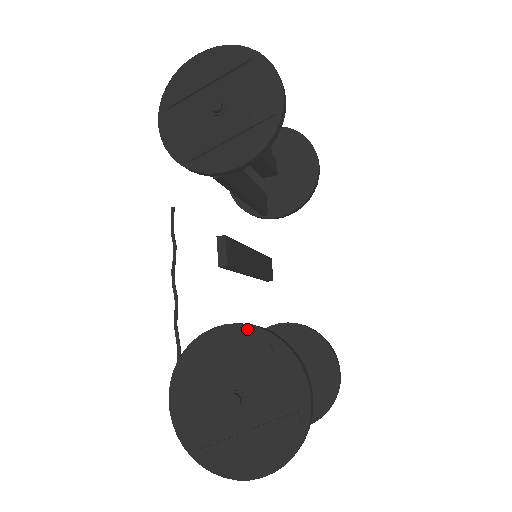
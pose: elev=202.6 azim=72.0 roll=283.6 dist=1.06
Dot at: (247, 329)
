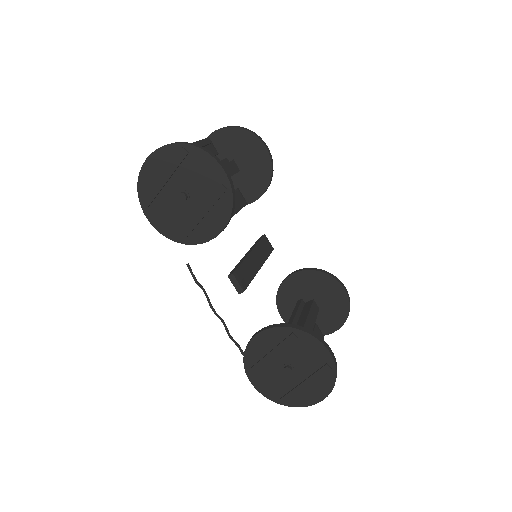
Dot at: (276, 330)
